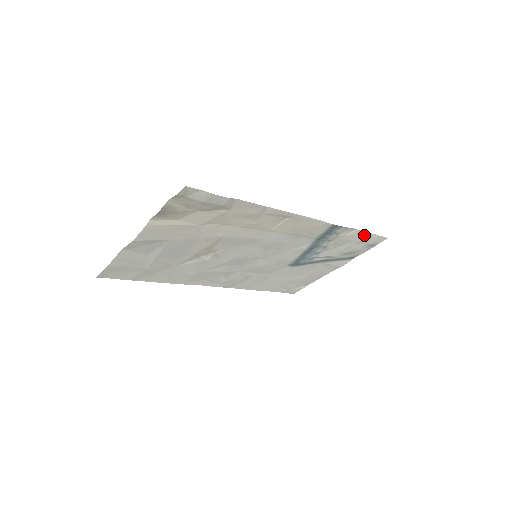
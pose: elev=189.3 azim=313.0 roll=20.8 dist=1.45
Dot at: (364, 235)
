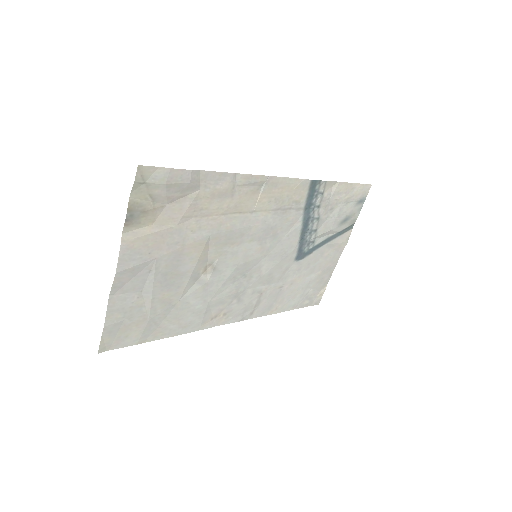
Dot at: (347, 188)
